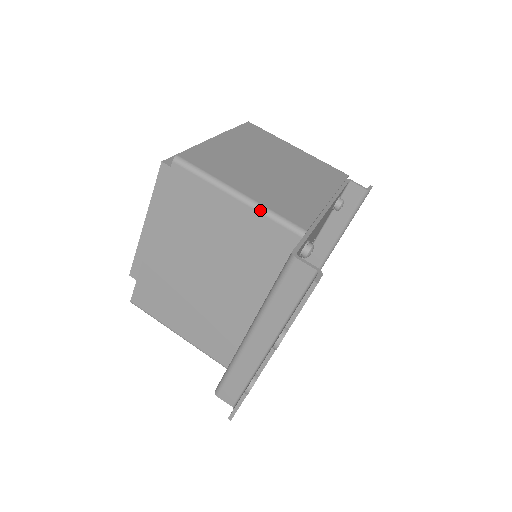
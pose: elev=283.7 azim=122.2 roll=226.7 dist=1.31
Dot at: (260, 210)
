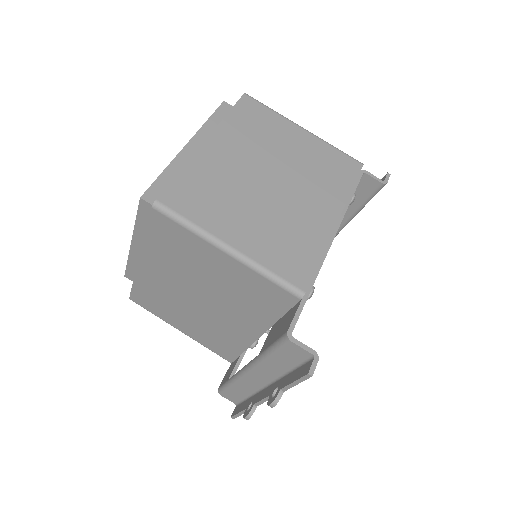
Dot at: (254, 268)
